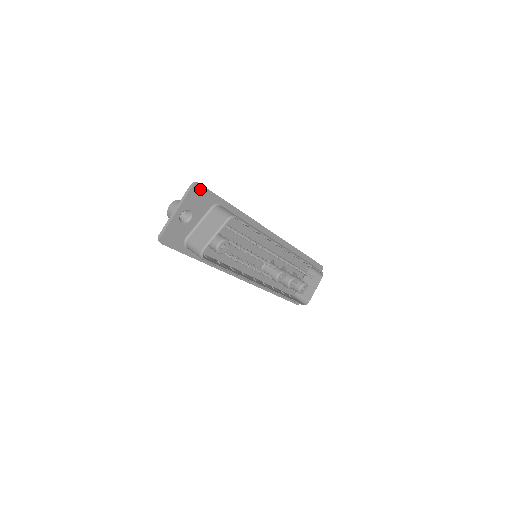
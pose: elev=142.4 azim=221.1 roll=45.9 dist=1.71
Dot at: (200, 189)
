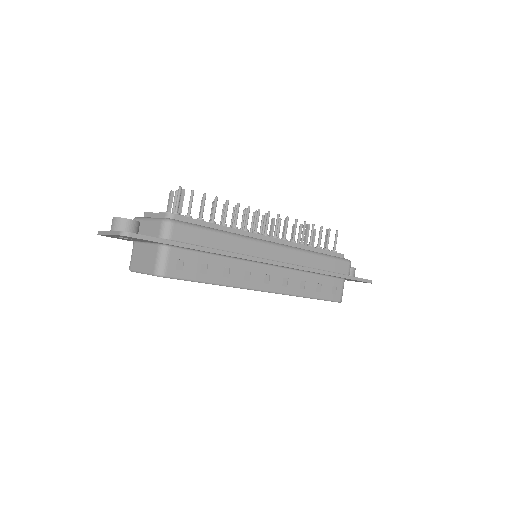
Dot at: (133, 237)
